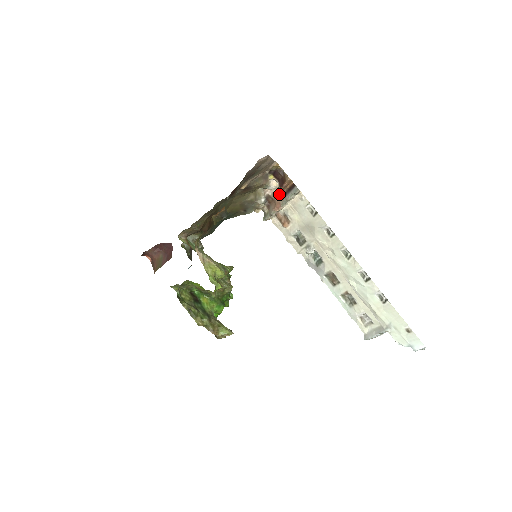
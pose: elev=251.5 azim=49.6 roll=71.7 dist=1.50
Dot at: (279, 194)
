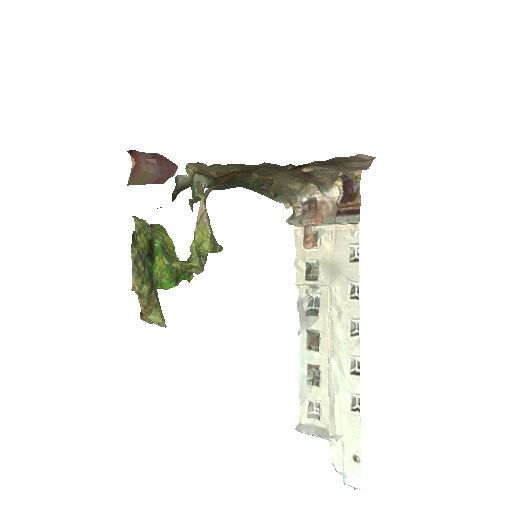
Dot at: (330, 207)
